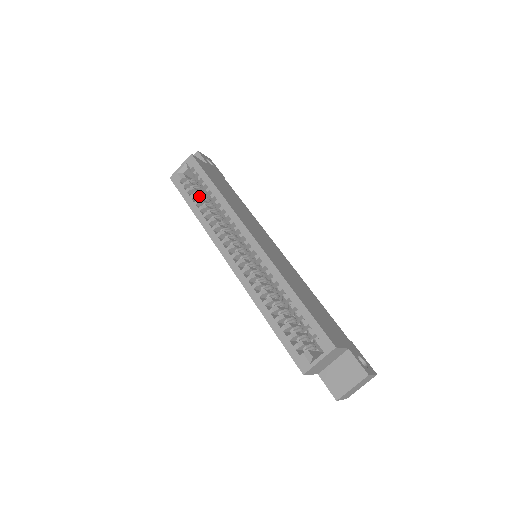
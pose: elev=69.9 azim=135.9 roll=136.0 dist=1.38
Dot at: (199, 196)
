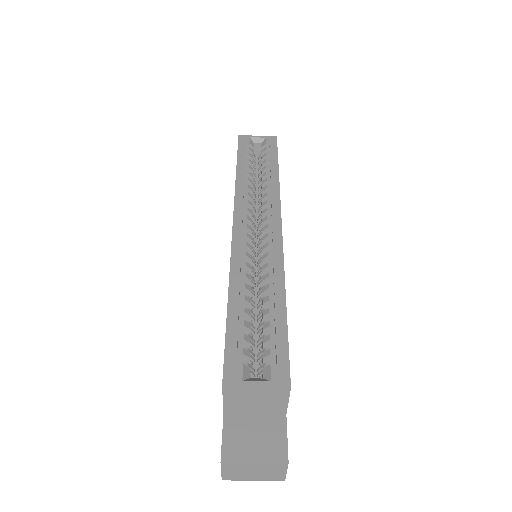
Dot at: (252, 167)
